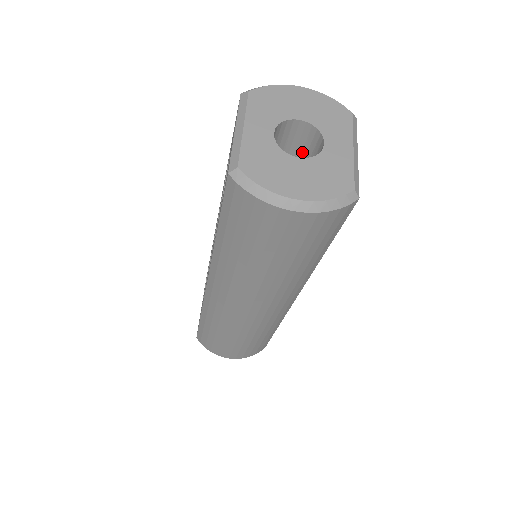
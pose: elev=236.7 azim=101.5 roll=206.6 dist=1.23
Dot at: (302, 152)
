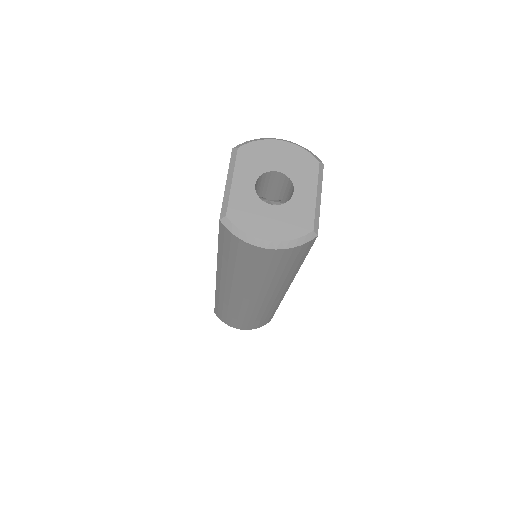
Dot at: (281, 191)
